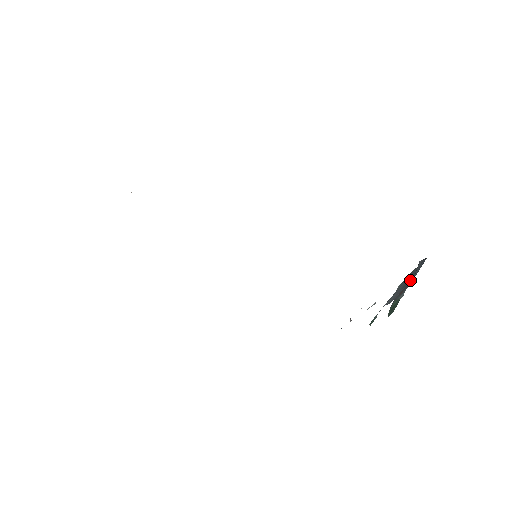
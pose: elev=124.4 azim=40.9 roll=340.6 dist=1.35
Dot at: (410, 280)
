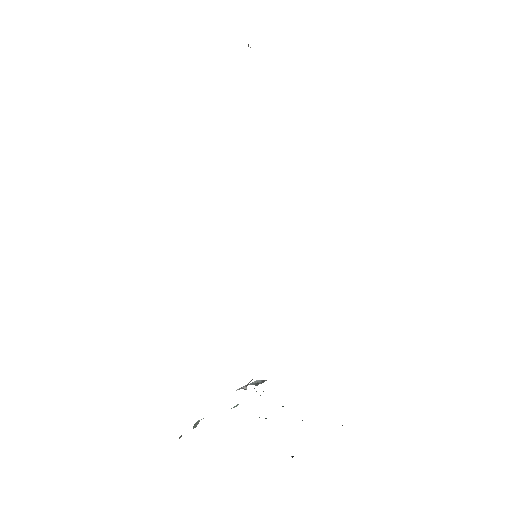
Dot at: occluded
